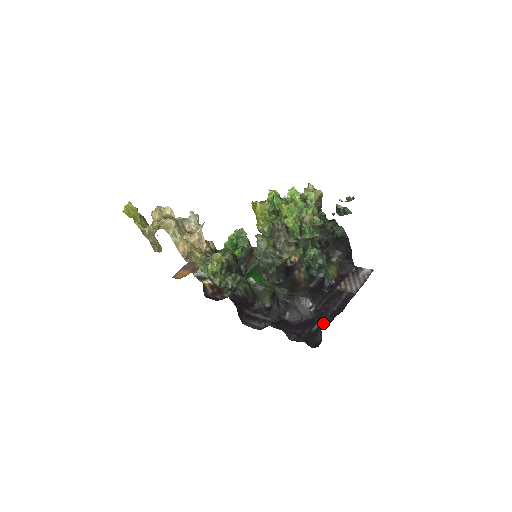
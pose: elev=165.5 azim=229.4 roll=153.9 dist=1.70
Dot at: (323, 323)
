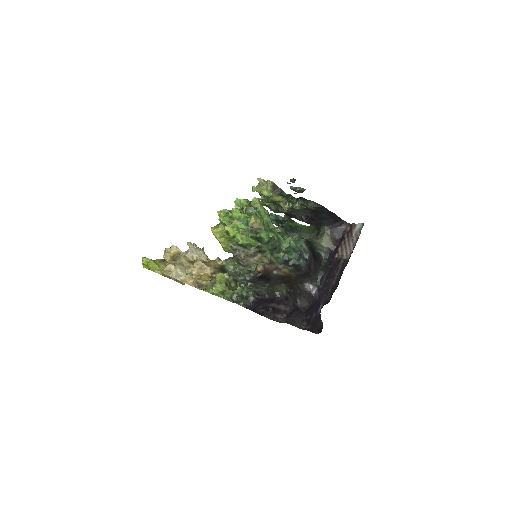
Dot at: (324, 303)
